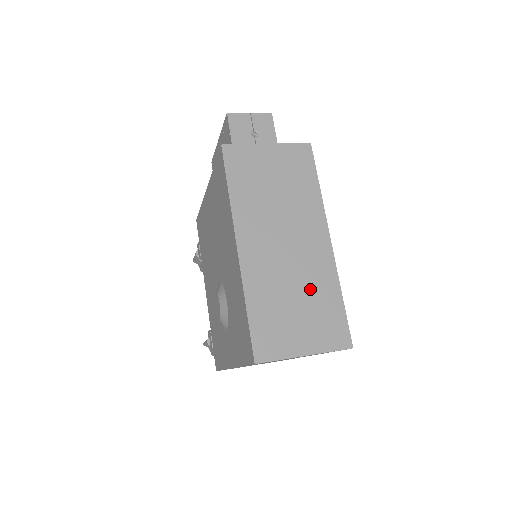
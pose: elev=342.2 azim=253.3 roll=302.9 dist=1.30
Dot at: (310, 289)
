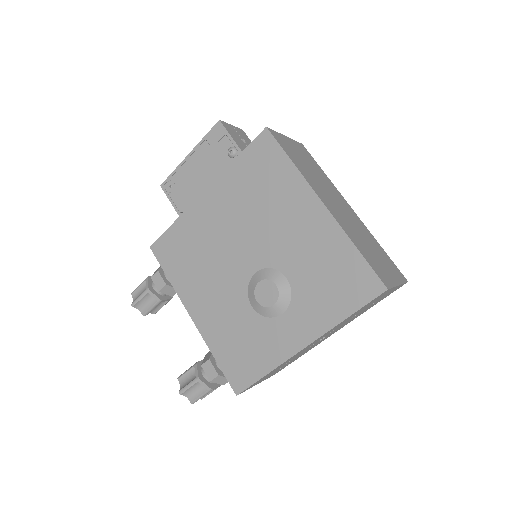
Dot at: (368, 240)
